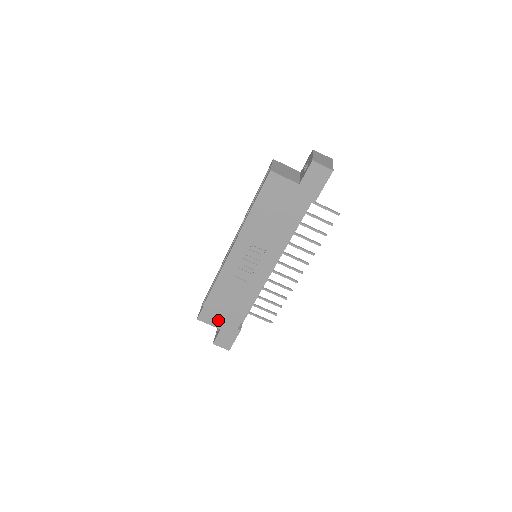
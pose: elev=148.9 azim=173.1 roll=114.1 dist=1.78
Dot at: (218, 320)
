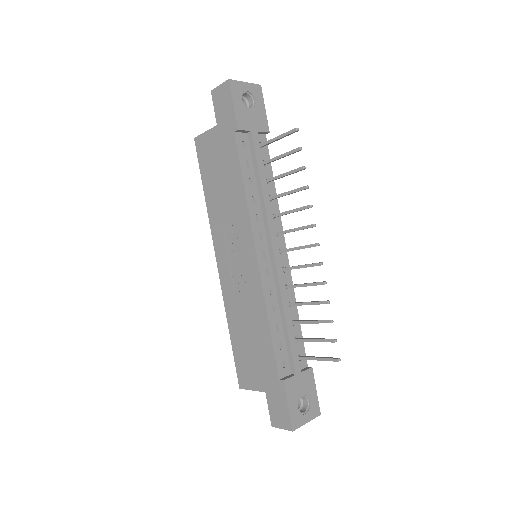
Dot at: (256, 376)
